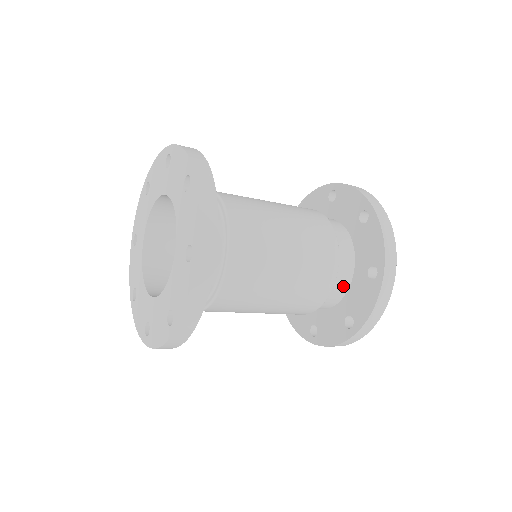
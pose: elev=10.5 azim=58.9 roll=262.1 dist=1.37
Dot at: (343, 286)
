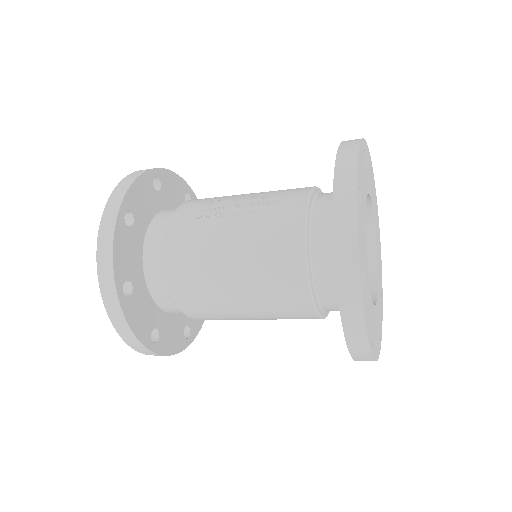
Dot at: occluded
